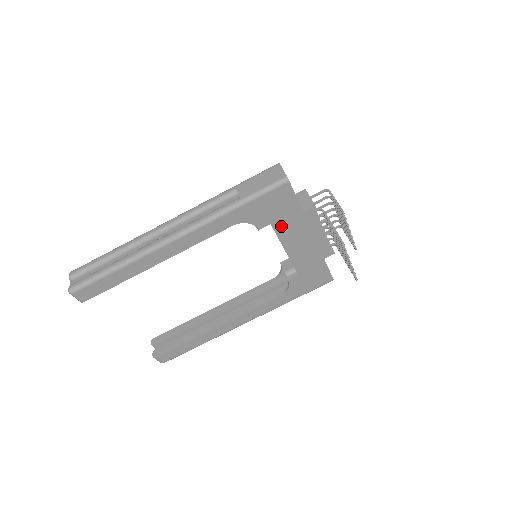
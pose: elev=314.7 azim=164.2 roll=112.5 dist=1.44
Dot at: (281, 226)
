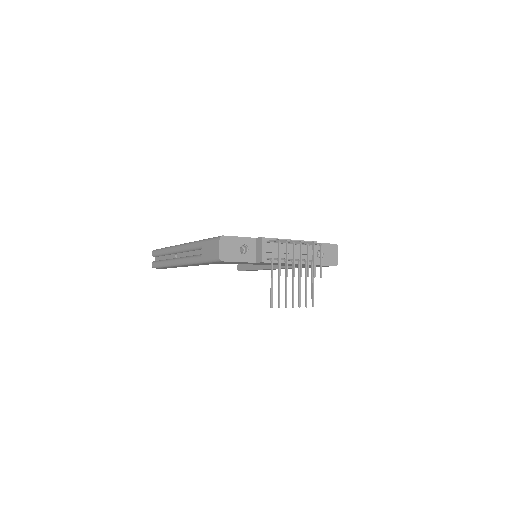
Dot at: occluded
